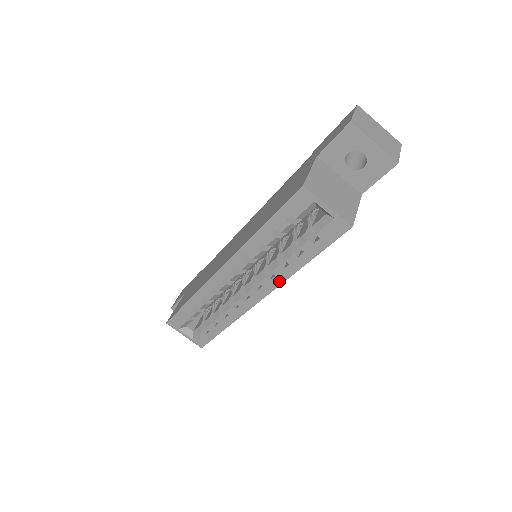
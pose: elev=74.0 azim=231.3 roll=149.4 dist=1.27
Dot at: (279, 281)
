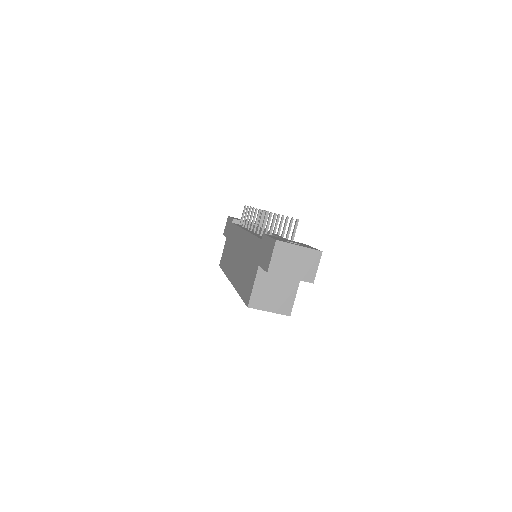
Dot at: occluded
